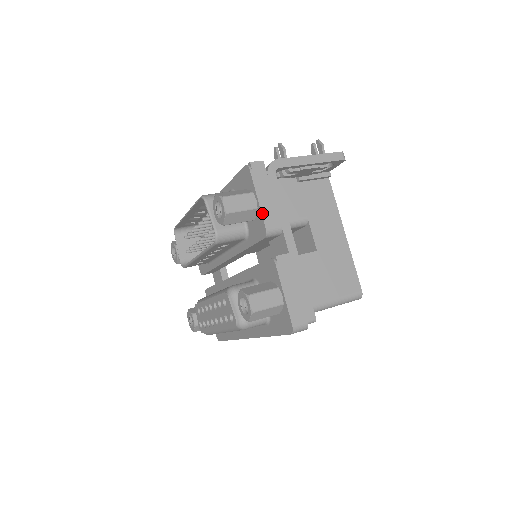
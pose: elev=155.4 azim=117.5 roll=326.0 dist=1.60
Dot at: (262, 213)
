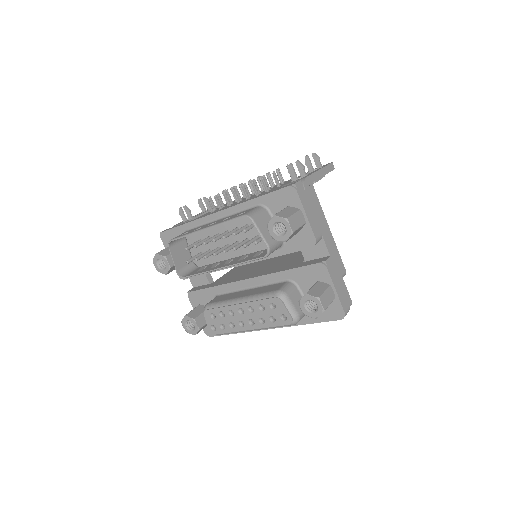
Dot at: (311, 227)
